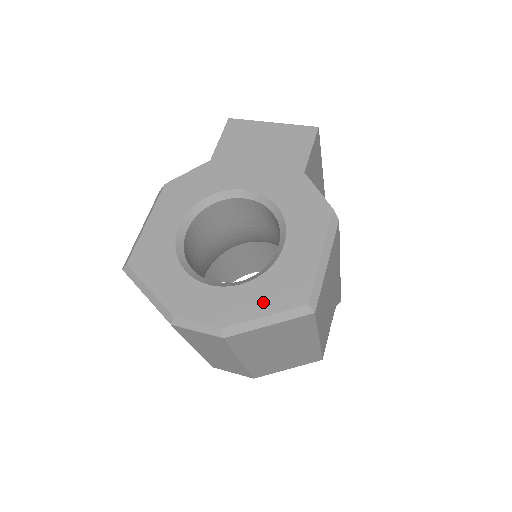
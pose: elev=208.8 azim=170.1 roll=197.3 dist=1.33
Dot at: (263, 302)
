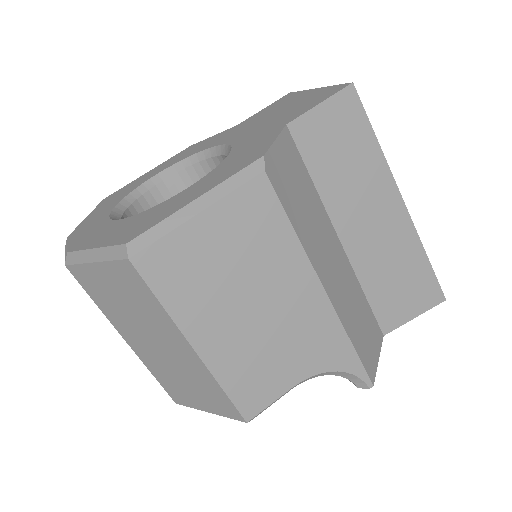
Dot at: (110, 235)
